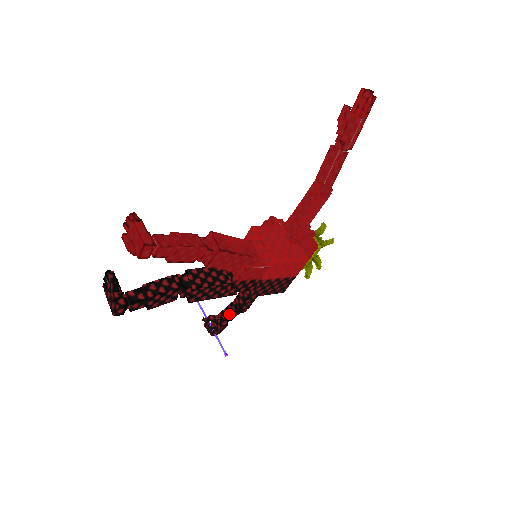
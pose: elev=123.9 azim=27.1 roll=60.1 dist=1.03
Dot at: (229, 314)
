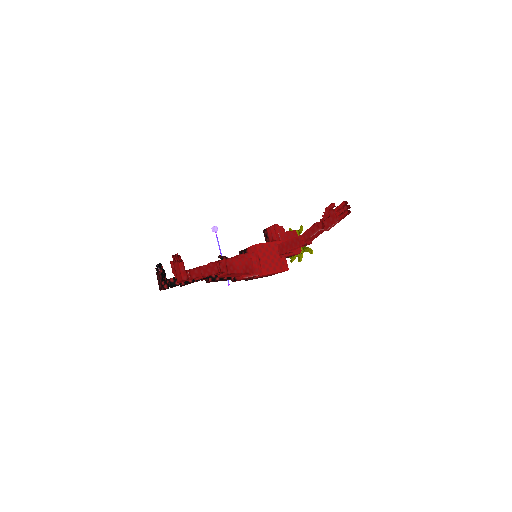
Dot at: occluded
